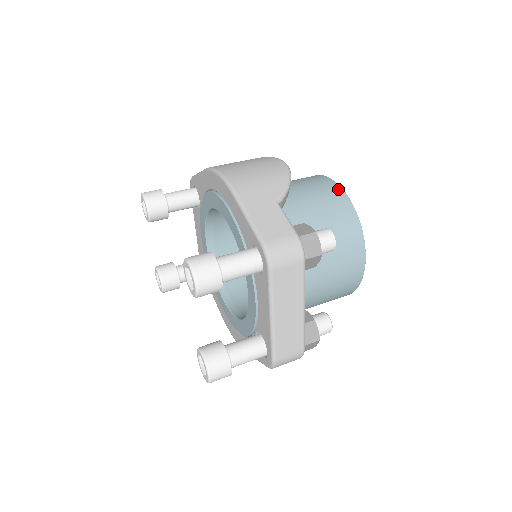
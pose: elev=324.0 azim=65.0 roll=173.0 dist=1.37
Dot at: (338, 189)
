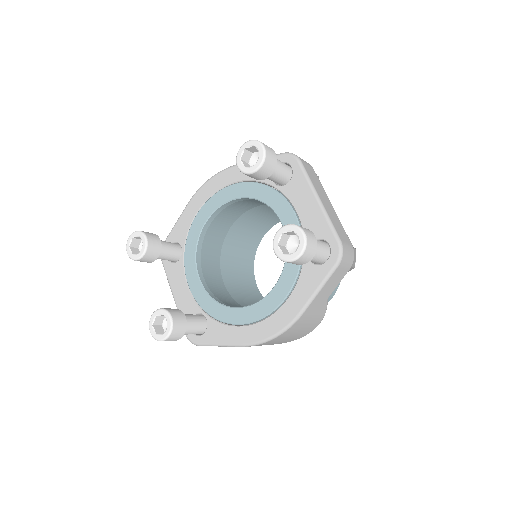
Dot at: occluded
